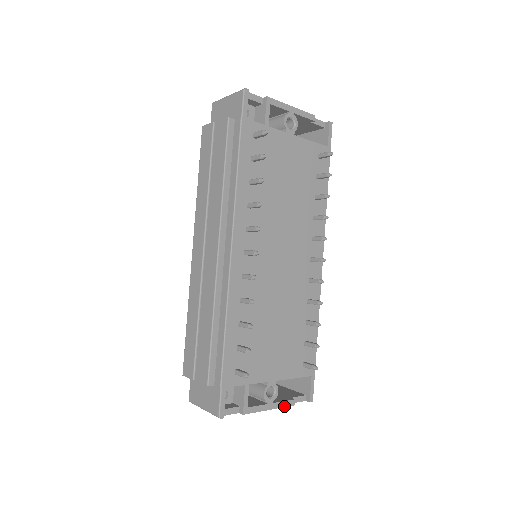
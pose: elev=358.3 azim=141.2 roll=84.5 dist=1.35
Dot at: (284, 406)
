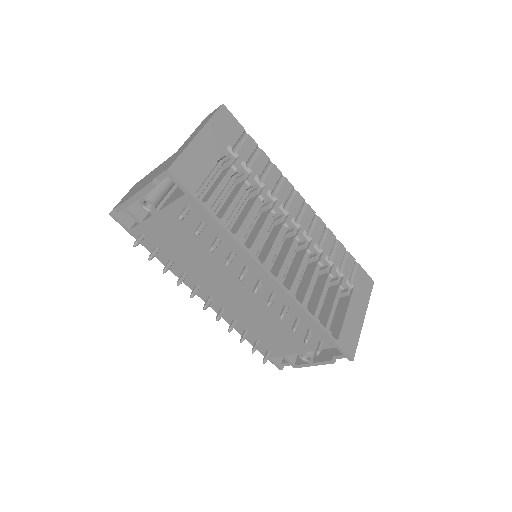
Dot at: (325, 364)
